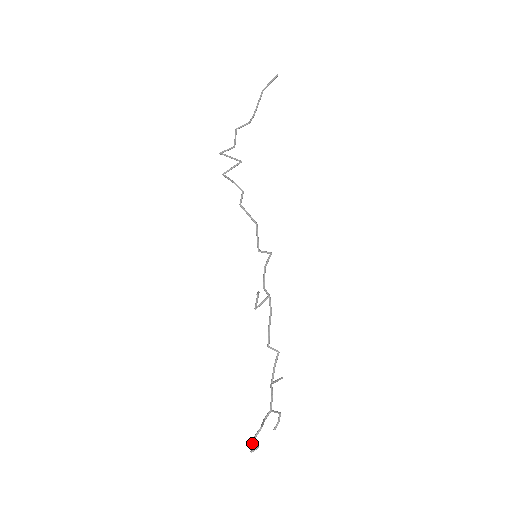
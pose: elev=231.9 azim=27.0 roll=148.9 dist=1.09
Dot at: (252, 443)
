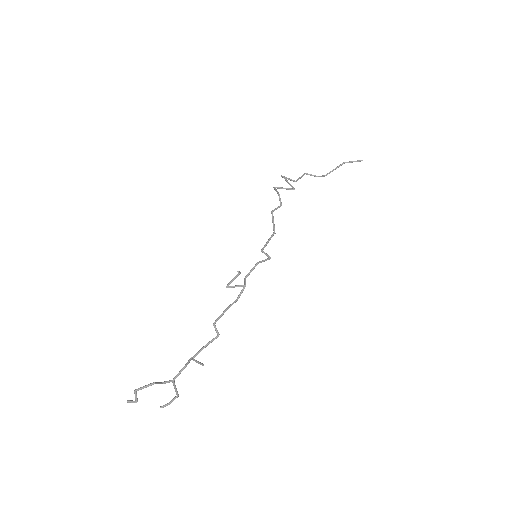
Dot at: (136, 392)
